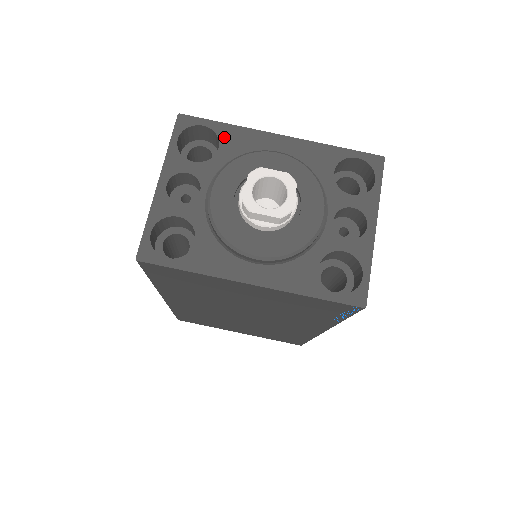
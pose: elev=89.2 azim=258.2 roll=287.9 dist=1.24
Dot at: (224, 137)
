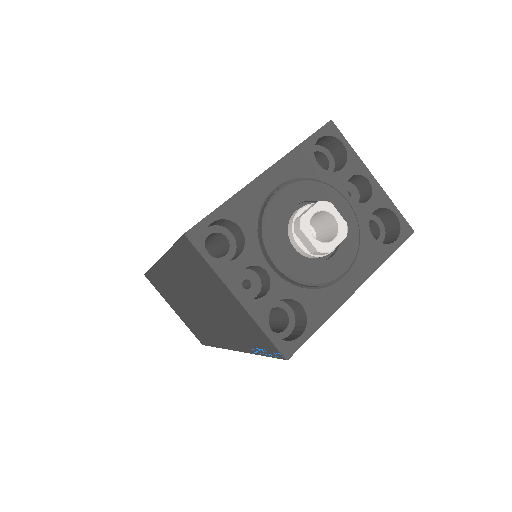
Dot at: (234, 216)
